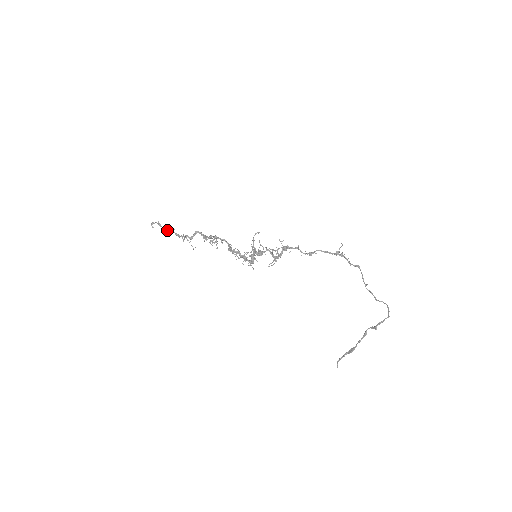
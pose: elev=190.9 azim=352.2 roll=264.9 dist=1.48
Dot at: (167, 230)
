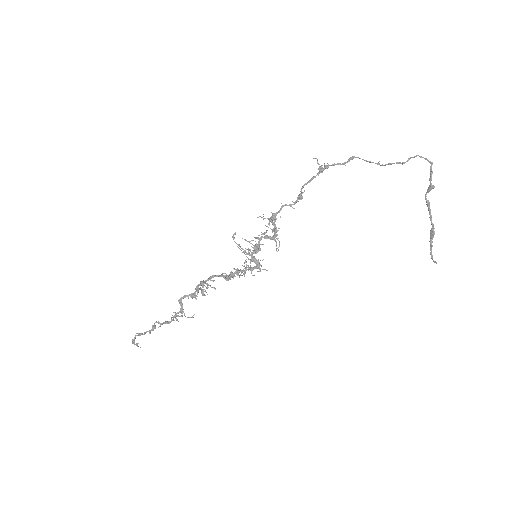
Dot at: (153, 330)
